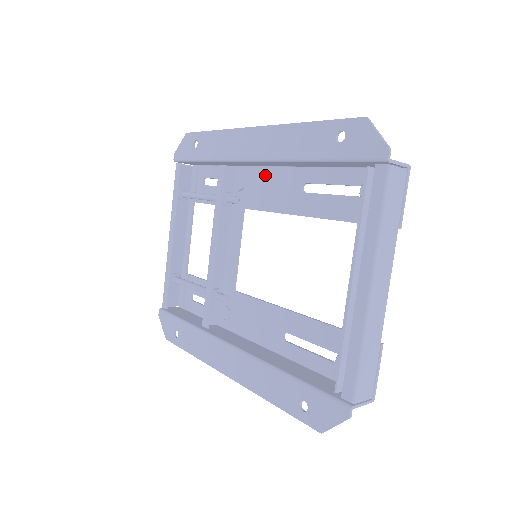
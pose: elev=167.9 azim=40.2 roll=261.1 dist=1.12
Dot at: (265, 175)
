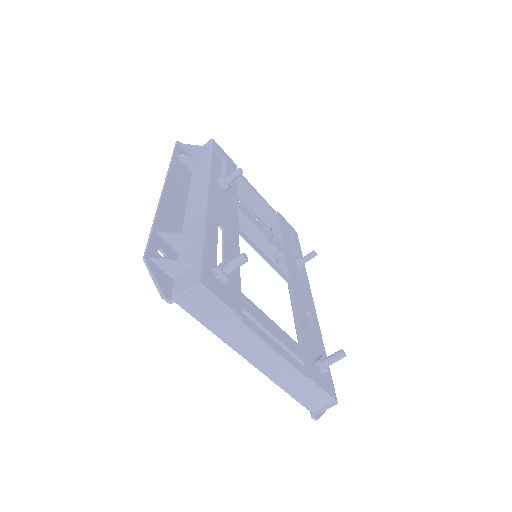
Dot at: occluded
